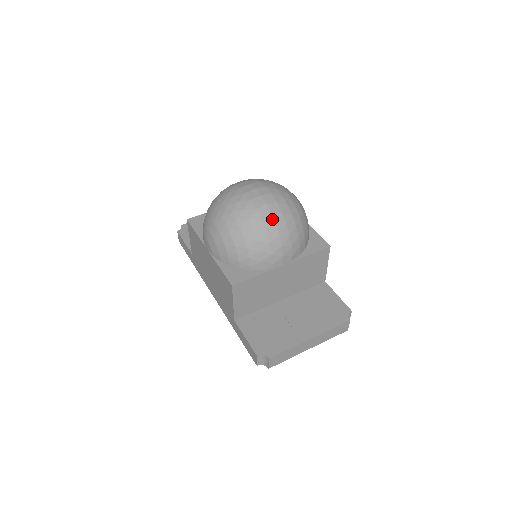
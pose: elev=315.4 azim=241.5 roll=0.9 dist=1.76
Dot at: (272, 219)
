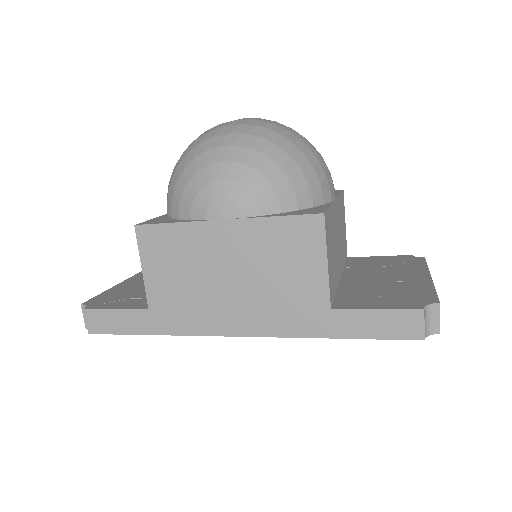
Dot at: (297, 133)
